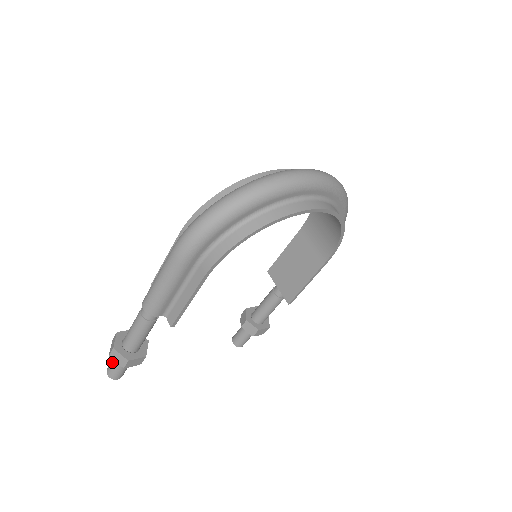
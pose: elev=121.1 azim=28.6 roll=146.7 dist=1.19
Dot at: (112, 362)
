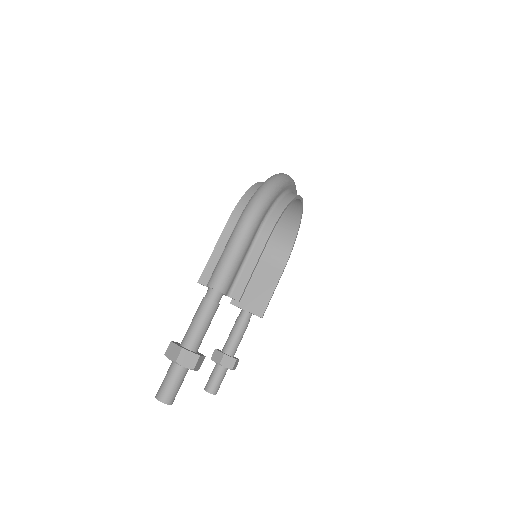
Dot at: (168, 380)
